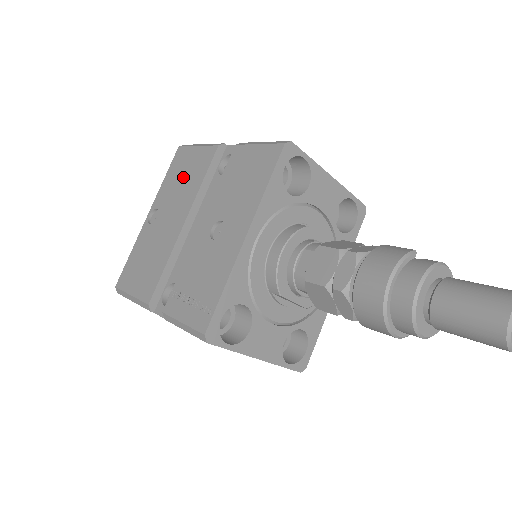
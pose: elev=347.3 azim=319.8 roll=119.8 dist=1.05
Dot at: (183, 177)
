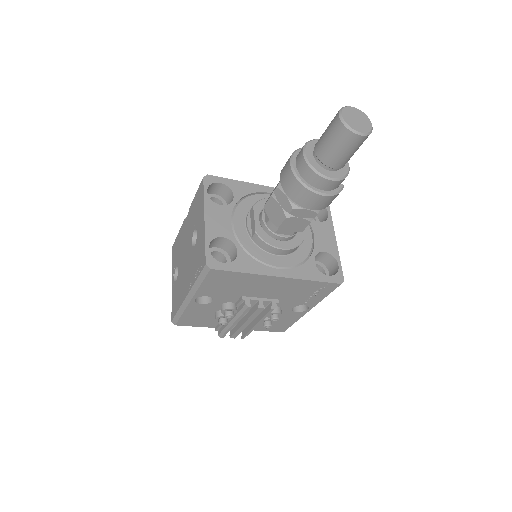
Dot at: occluded
